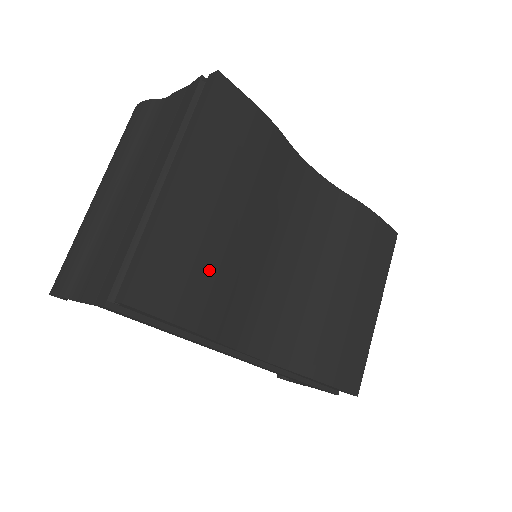
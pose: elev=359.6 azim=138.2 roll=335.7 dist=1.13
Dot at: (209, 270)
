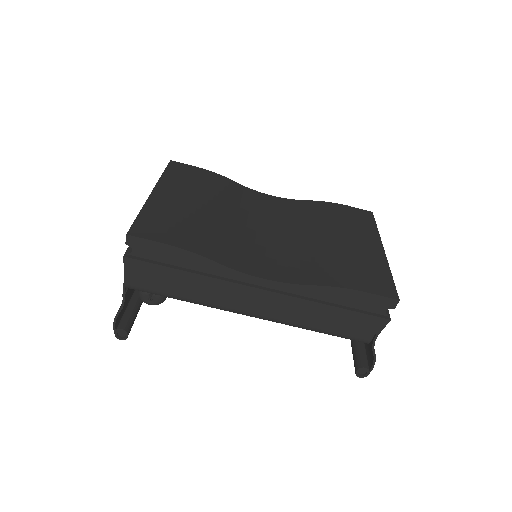
Dot at: (191, 225)
